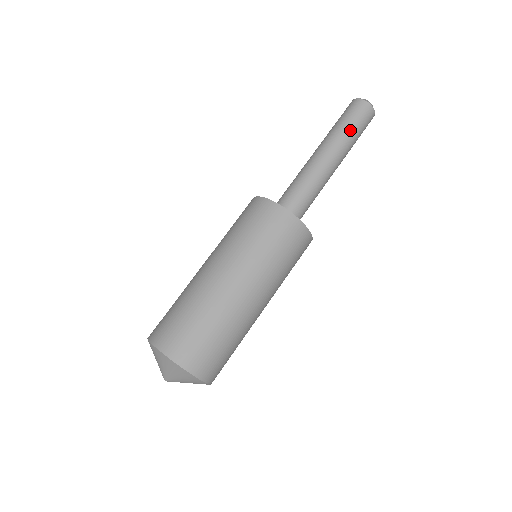
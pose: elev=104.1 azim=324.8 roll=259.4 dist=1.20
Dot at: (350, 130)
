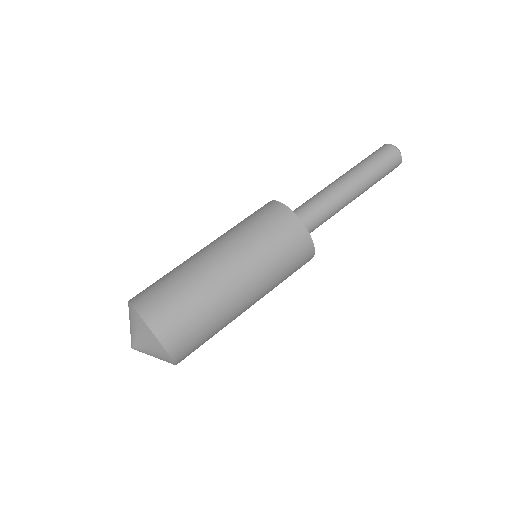
Dot at: (368, 162)
